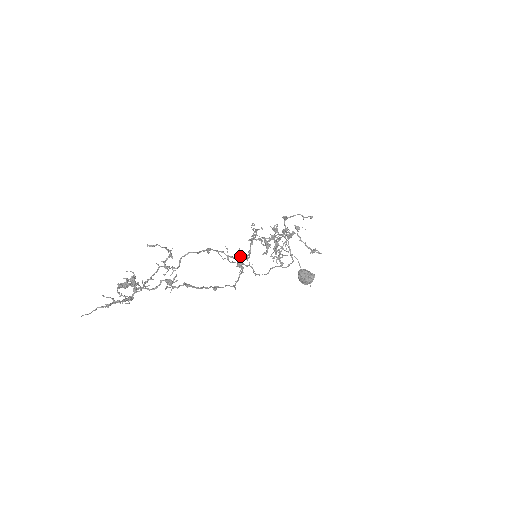
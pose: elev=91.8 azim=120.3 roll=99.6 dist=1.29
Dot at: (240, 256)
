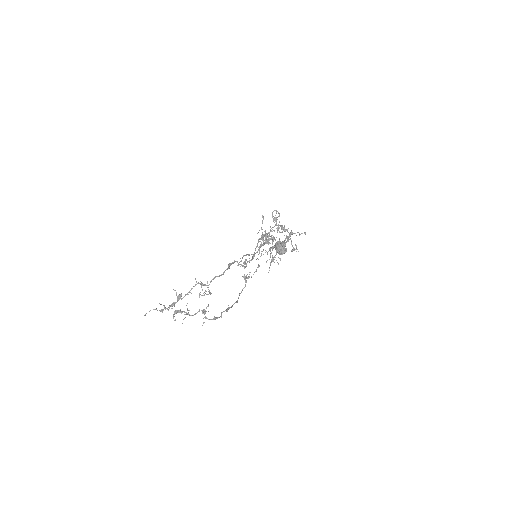
Dot at: (248, 278)
